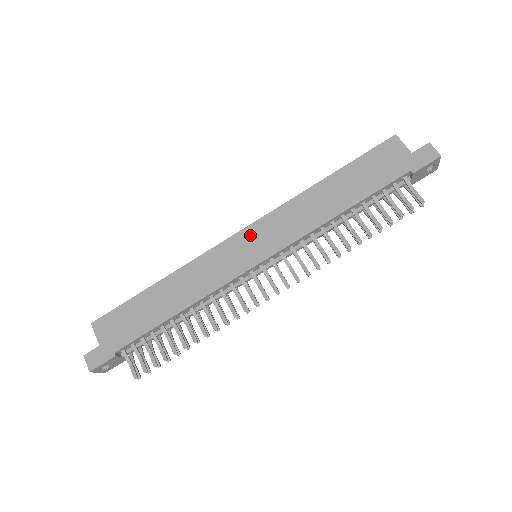
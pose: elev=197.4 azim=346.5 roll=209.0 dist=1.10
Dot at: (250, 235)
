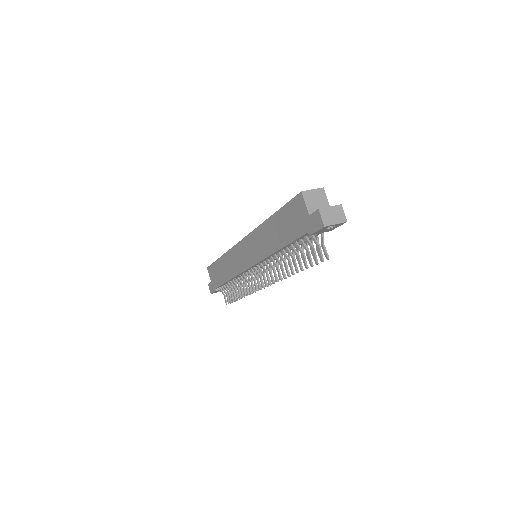
Dot at: (245, 245)
